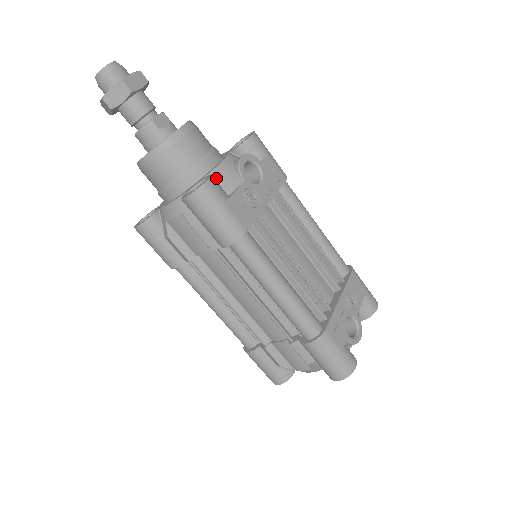
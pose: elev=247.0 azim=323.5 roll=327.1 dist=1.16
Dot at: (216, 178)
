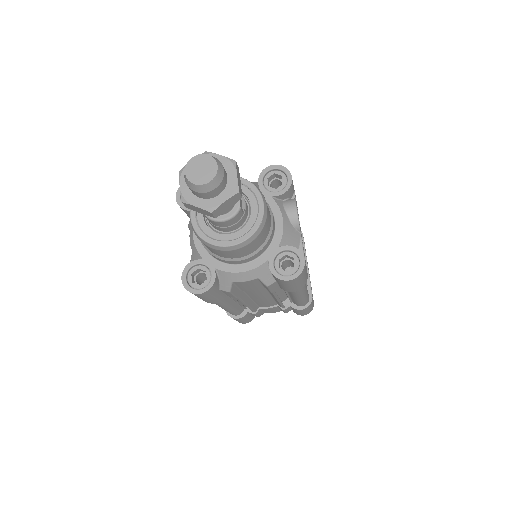
Dot at: (287, 241)
